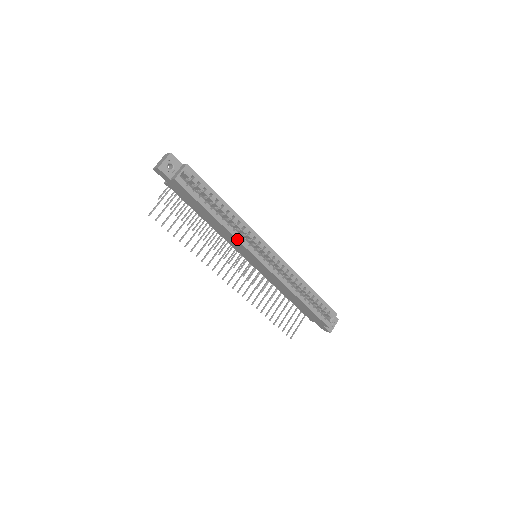
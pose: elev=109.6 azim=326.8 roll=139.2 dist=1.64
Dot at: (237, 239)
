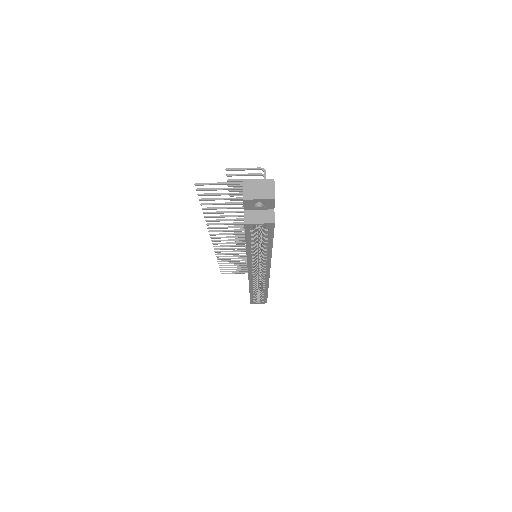
Dot at: (248, 263)
